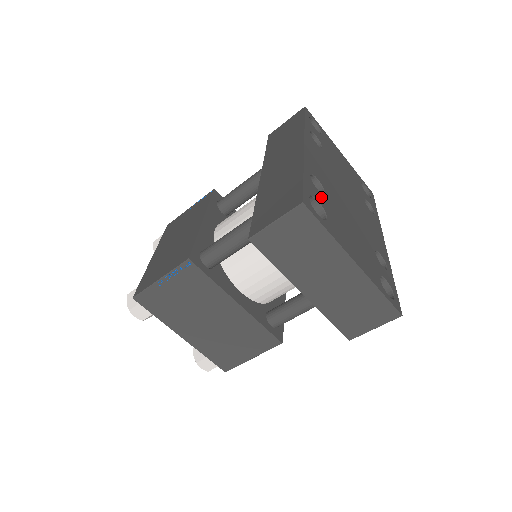
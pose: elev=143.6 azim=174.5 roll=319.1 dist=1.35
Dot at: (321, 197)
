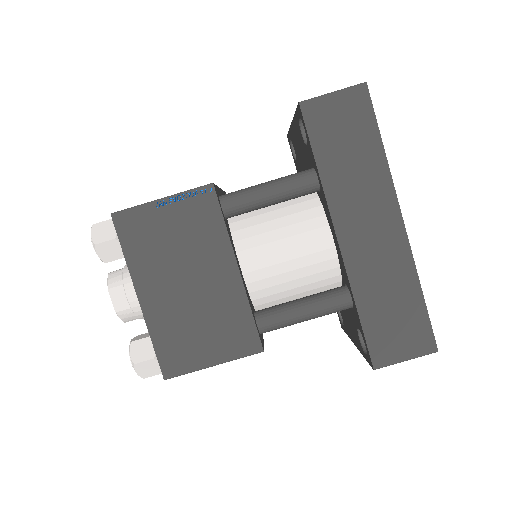
Dot at: occluded
